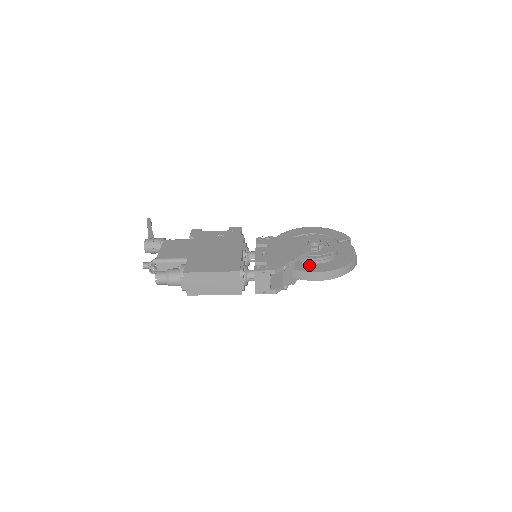
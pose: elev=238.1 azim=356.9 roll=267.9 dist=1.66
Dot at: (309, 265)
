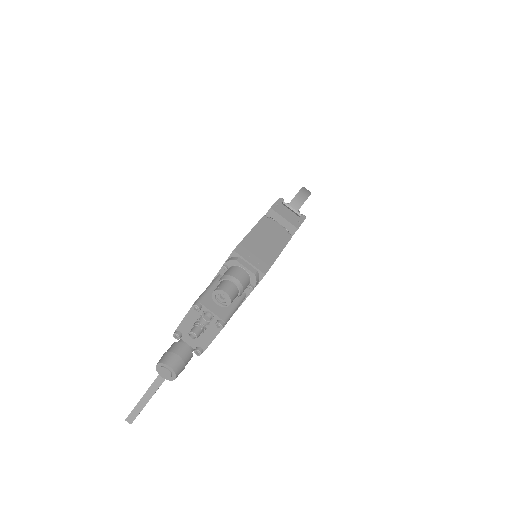
Dot at: occluded
